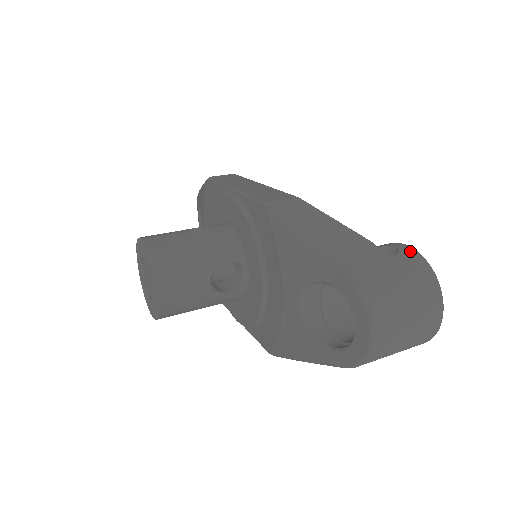
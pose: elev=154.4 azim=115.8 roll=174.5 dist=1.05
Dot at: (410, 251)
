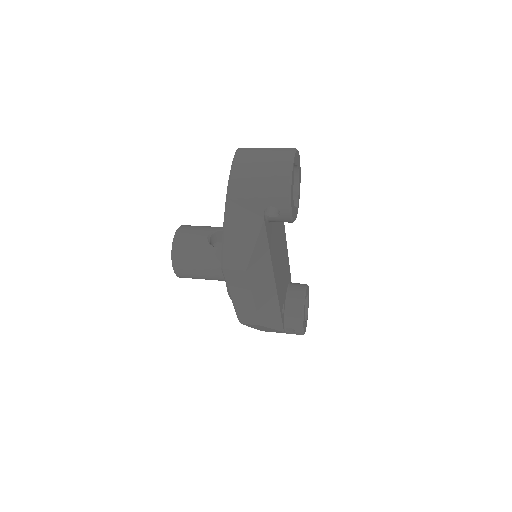
Dot at: occluded
